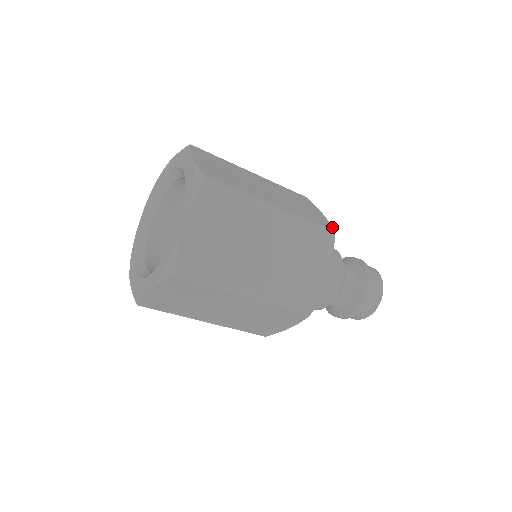
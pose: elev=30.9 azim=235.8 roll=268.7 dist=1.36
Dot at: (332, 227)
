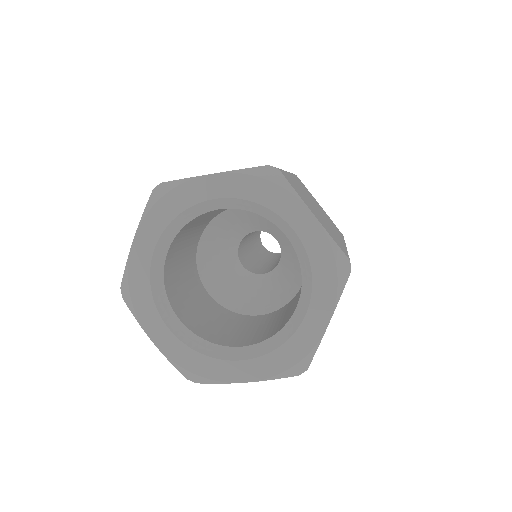
Dot at: occluded
